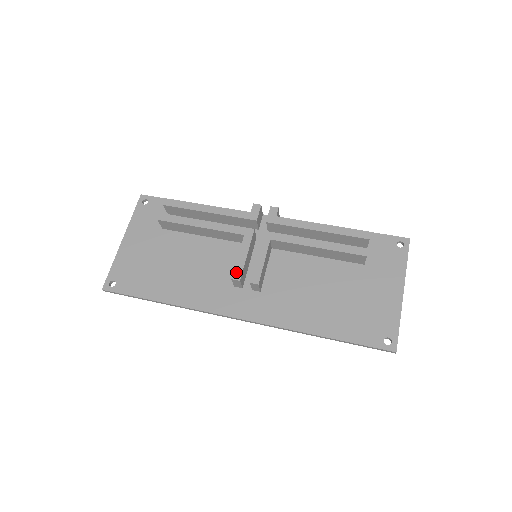
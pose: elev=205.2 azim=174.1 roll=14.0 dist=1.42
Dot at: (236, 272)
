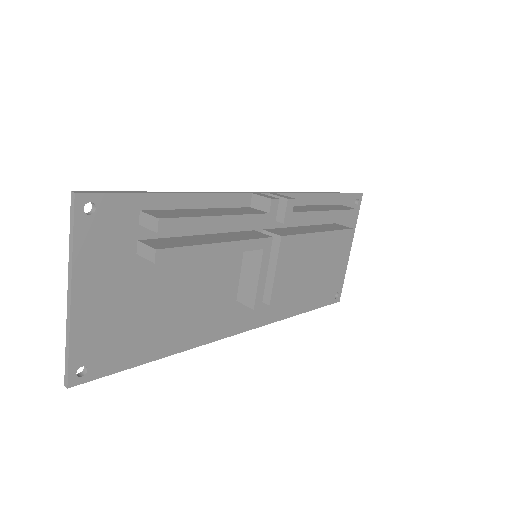
Dot at: (258, 300)
